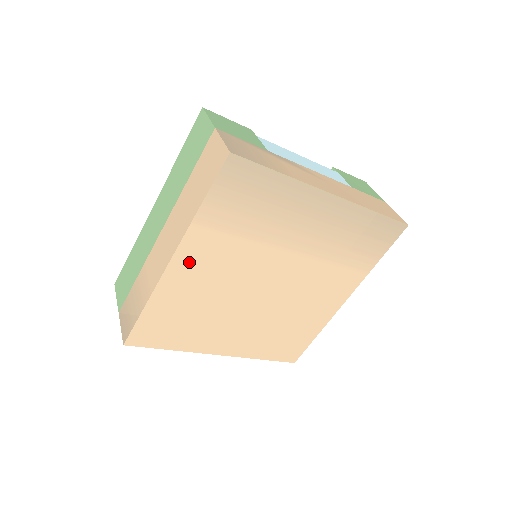
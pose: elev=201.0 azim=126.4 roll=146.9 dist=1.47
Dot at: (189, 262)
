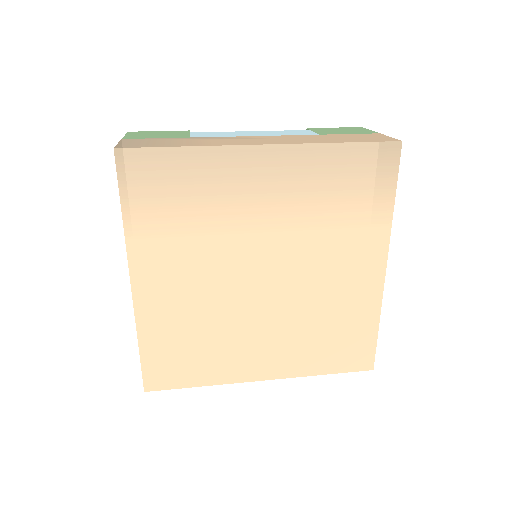
Dot at: (152, 280)
